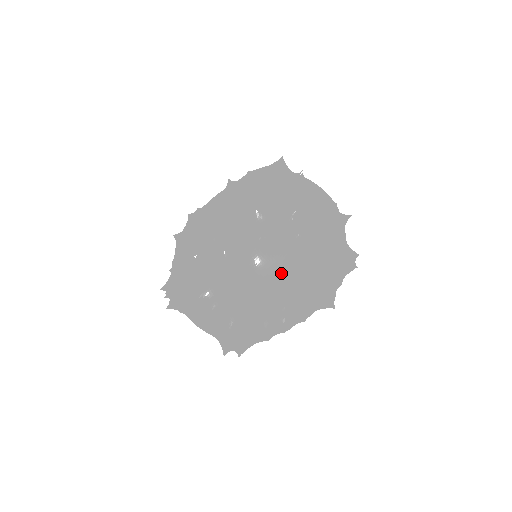
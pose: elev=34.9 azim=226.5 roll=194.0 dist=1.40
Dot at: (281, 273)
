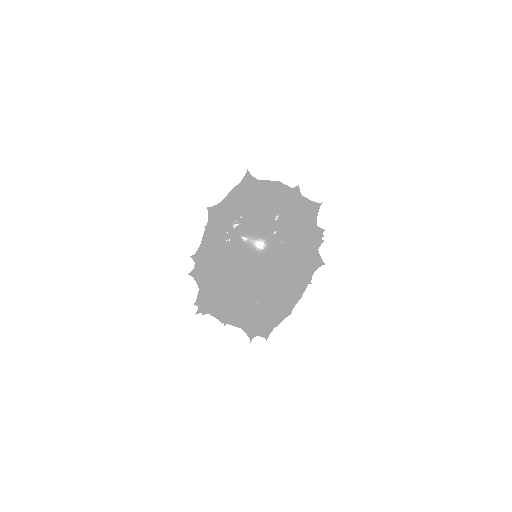
Dot at: (235, 270)
